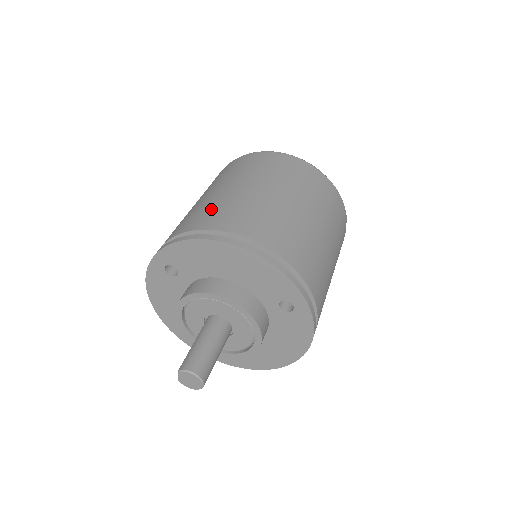
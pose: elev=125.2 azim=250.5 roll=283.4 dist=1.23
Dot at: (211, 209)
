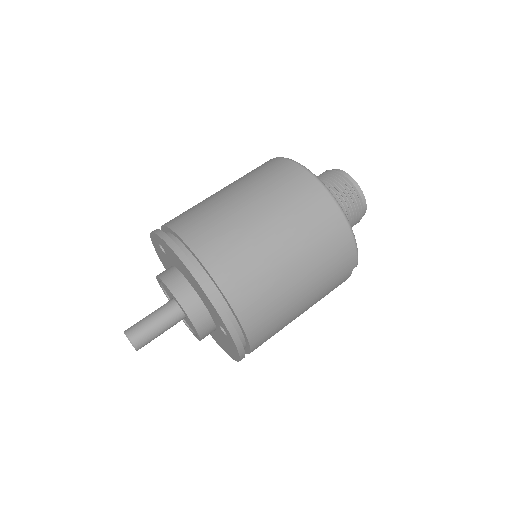
Dot at: (207, 219)
